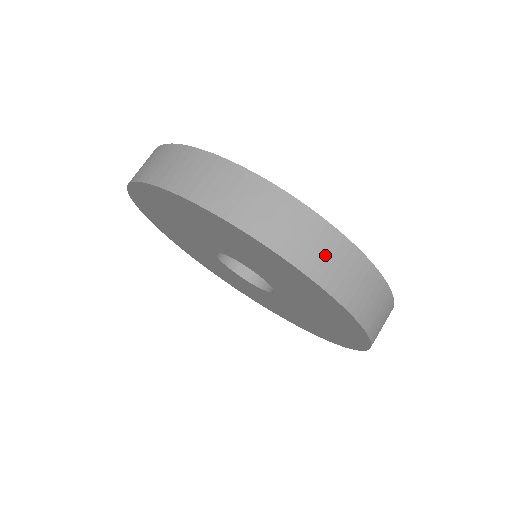
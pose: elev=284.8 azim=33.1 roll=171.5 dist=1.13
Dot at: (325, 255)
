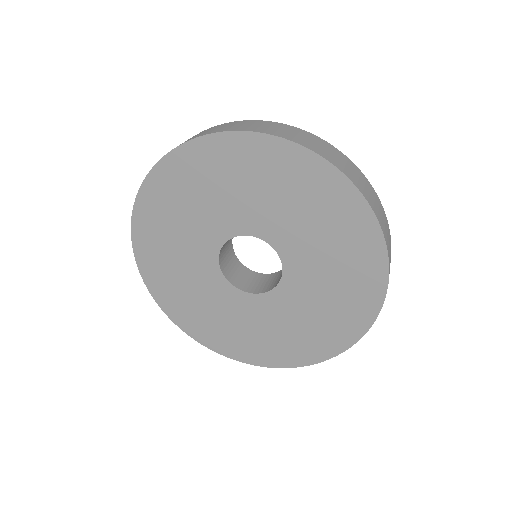
Dot at: (388, 237)
